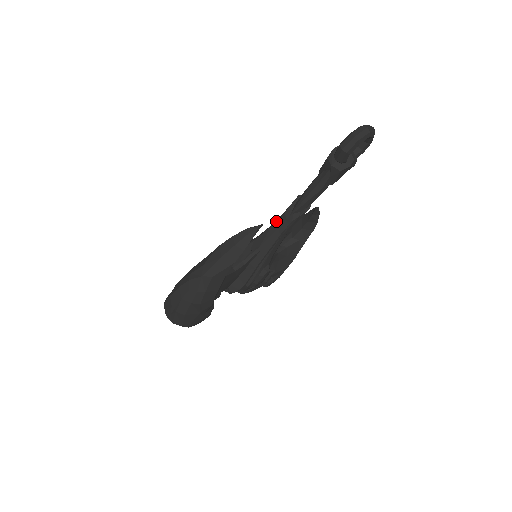
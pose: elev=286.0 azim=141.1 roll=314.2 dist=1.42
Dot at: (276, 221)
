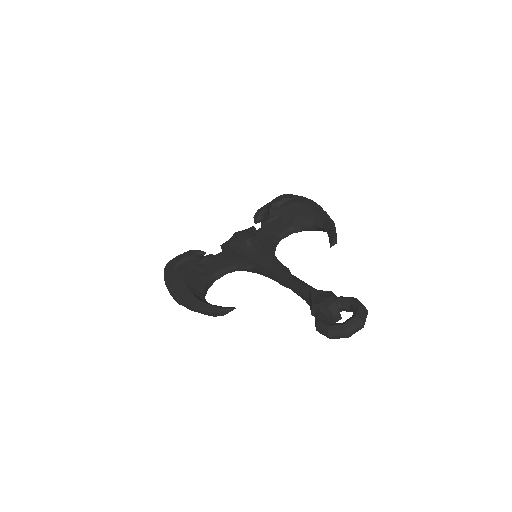
Dot at: (269, 270)
